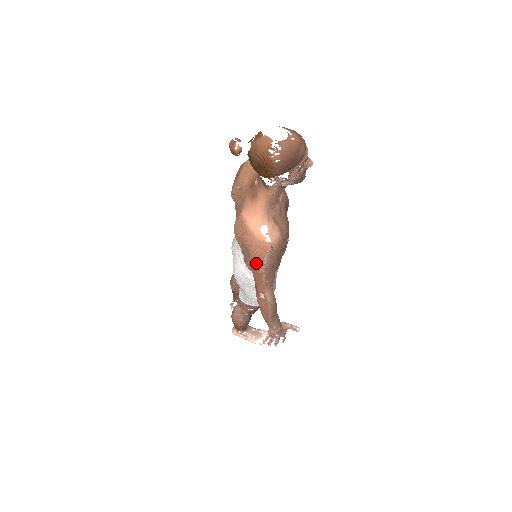
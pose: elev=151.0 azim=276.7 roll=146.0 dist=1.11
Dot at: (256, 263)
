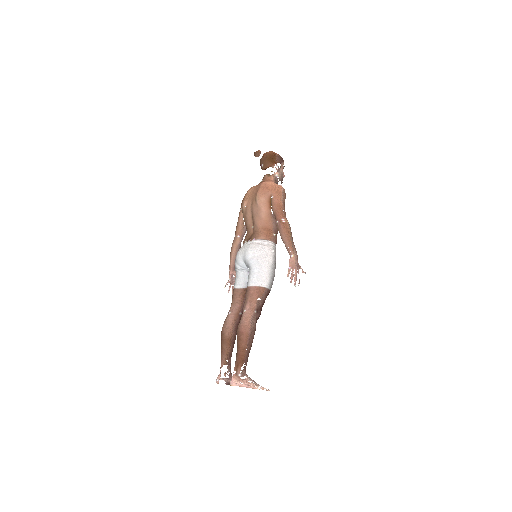
Dot at: (277, 196)
